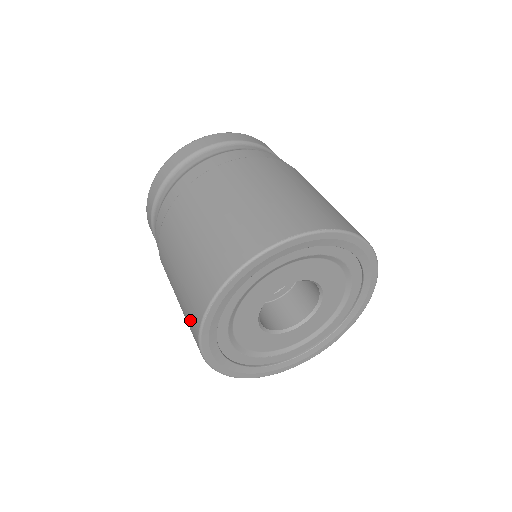
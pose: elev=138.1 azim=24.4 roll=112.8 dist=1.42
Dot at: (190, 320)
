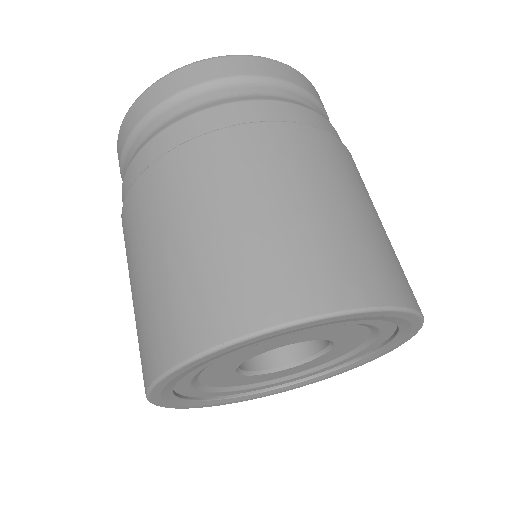
Dot at: occluded
